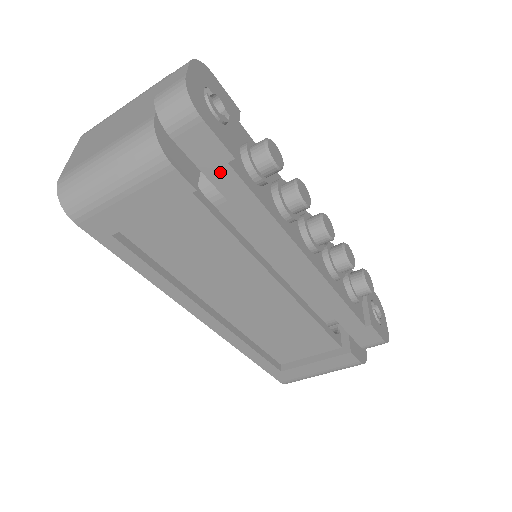
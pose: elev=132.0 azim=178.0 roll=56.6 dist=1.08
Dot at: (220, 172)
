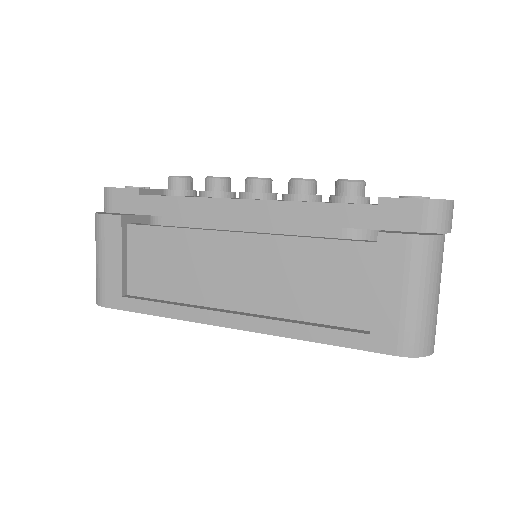
Dot at: (142, 204)
